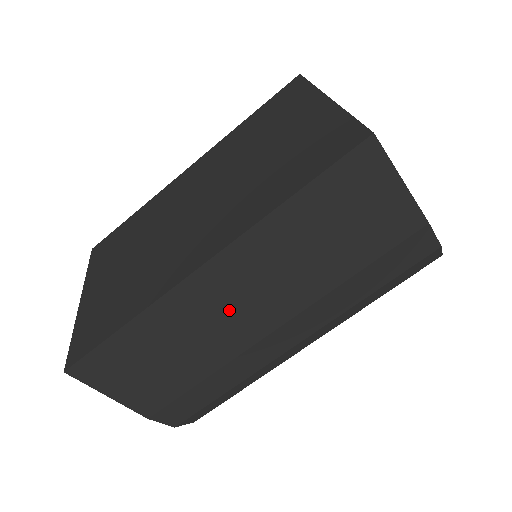
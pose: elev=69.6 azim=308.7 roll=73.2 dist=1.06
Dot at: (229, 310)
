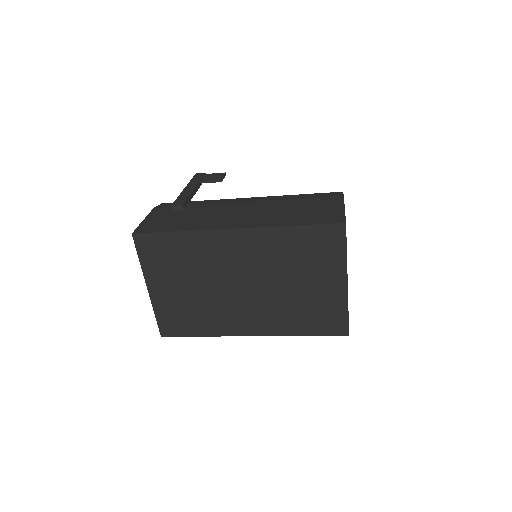
Dot at: occluded
